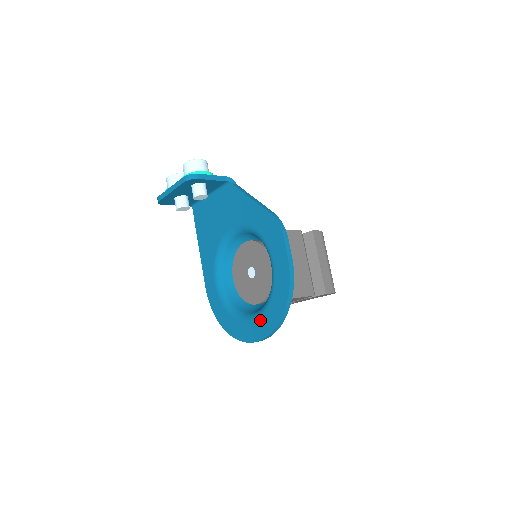
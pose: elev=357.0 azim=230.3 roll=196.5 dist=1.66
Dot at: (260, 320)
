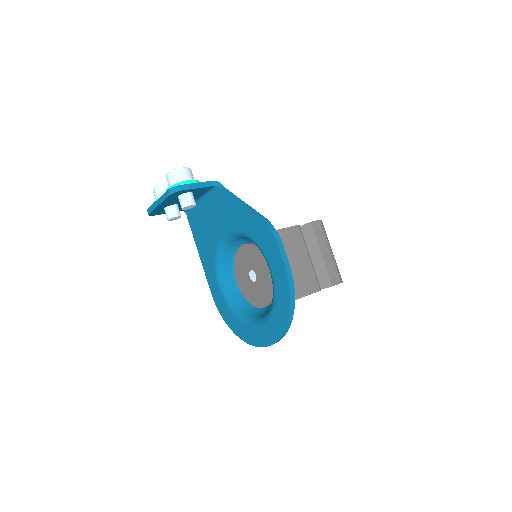
Dot at: (267, 326)
